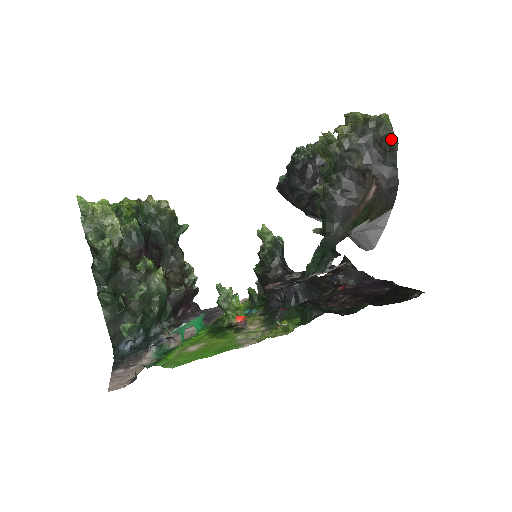
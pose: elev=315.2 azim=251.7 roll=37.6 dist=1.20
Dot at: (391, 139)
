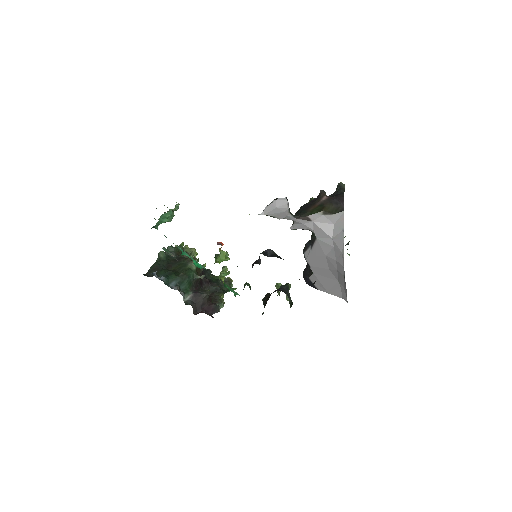
Dot at: (339, 183)
